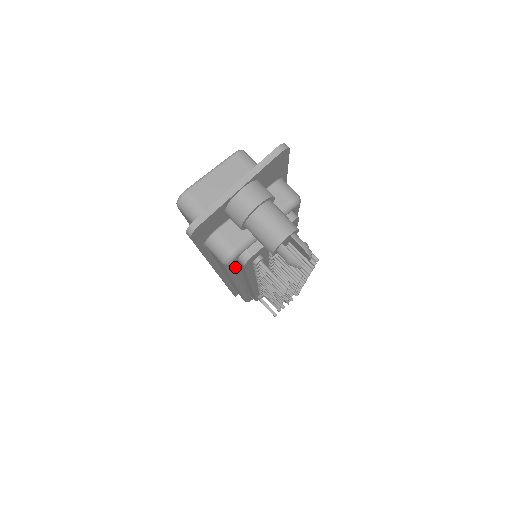
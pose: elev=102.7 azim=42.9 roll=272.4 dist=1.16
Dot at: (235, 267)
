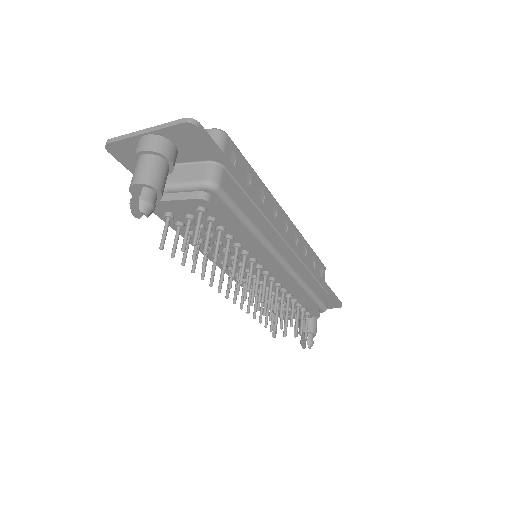
Dot at: occluded
